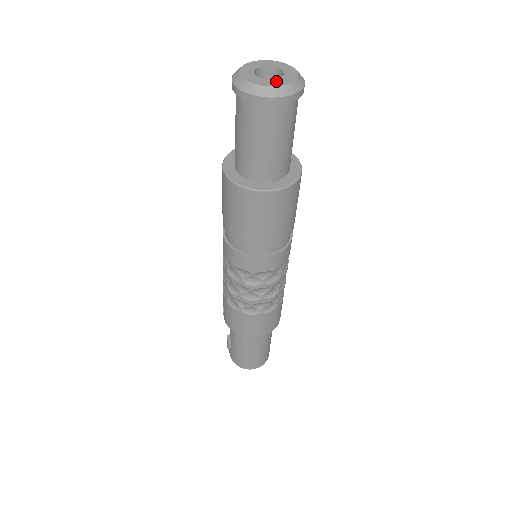
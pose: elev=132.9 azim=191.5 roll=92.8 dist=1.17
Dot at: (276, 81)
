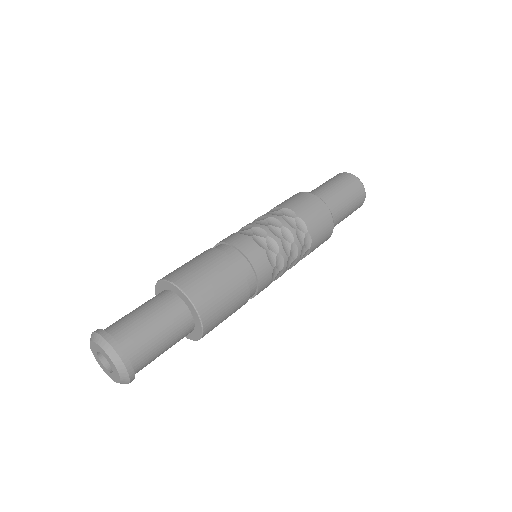
Dot at: (114, 376)
